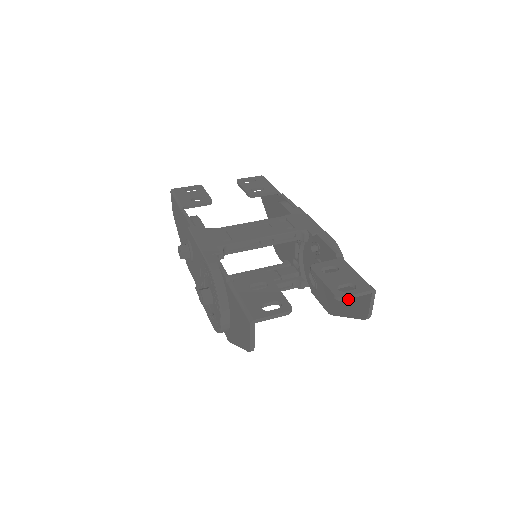
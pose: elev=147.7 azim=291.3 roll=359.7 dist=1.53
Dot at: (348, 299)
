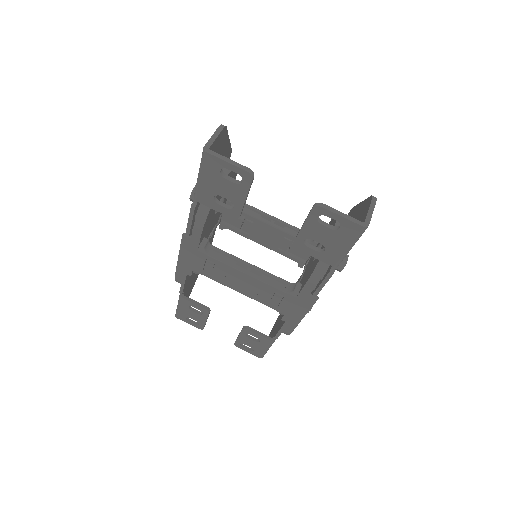
Dot at: (276, 323)
